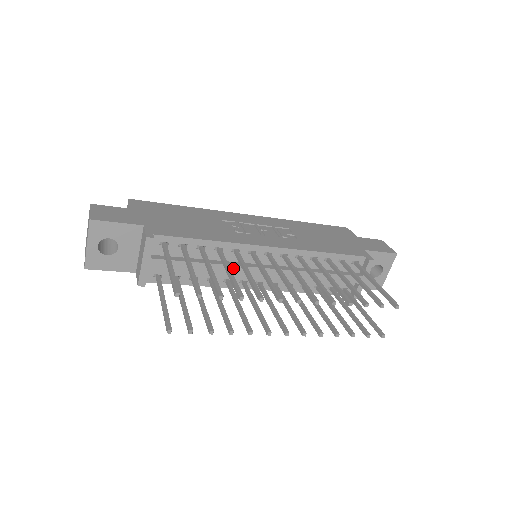
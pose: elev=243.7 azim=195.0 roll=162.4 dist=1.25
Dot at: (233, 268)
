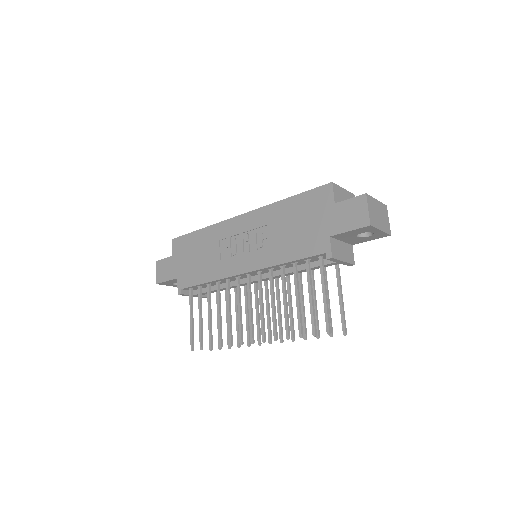
Dot at: (236, 286)
